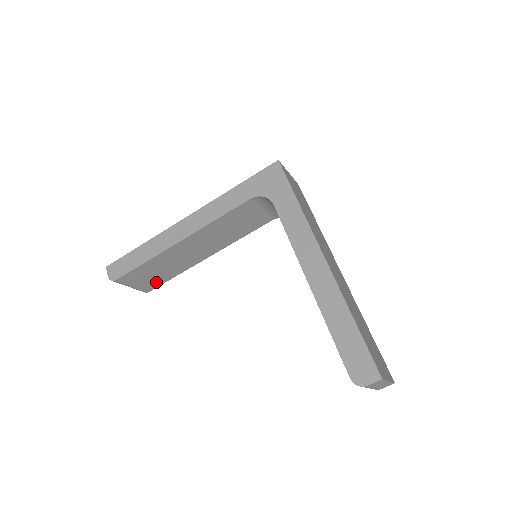
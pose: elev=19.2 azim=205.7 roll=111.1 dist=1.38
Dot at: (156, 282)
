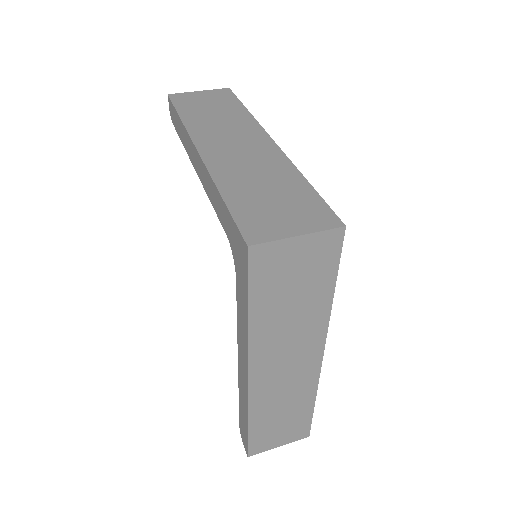
Dot at: occluded
